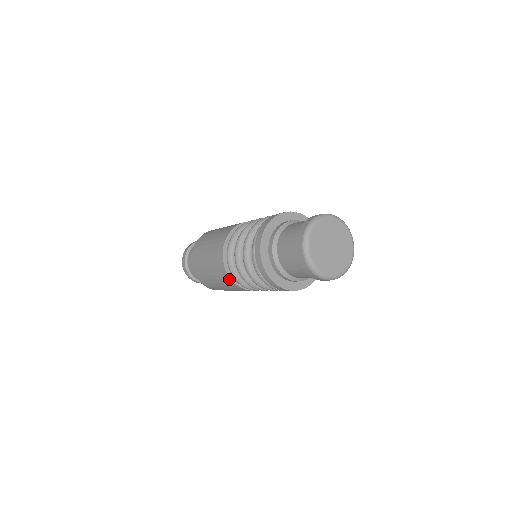
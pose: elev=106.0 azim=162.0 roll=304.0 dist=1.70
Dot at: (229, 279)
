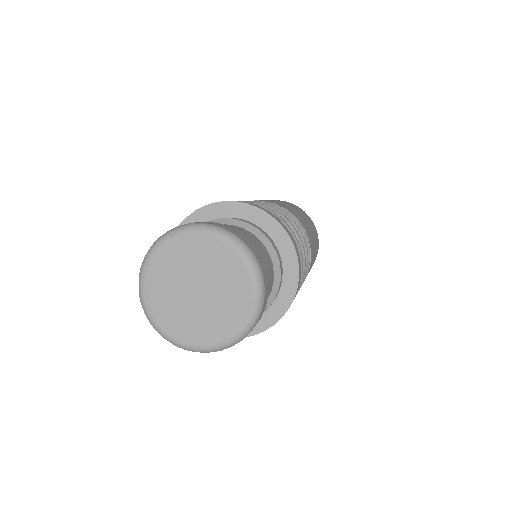
Dot at: occluded
